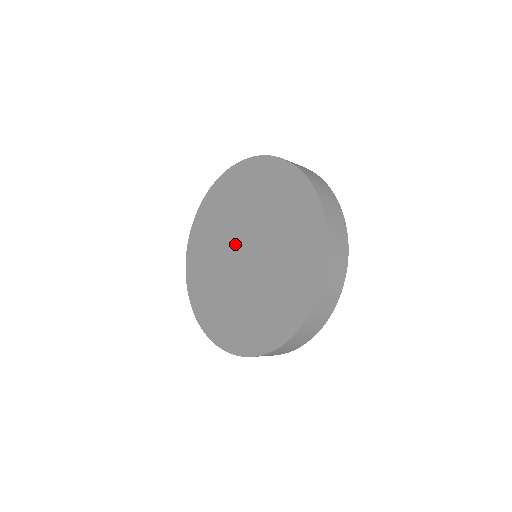
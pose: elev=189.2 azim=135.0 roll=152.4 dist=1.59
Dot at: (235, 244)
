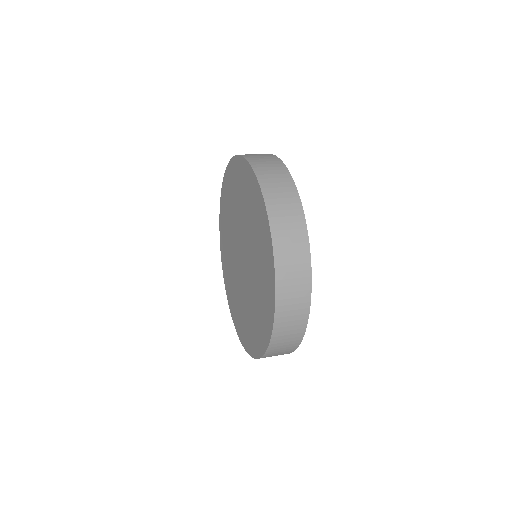
Dot at: (241, 239)
